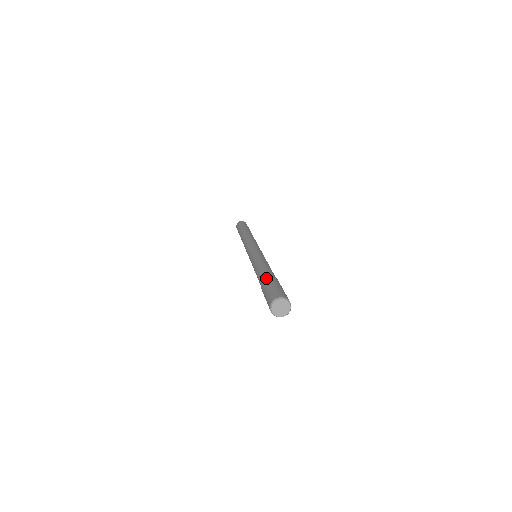
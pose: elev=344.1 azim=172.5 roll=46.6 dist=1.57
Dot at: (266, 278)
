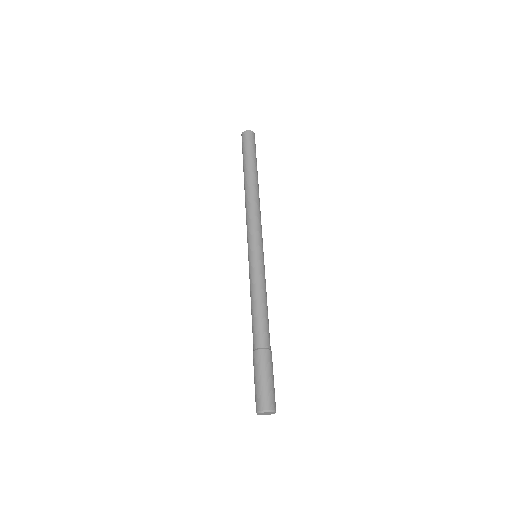
Dot at: (253, 354)
